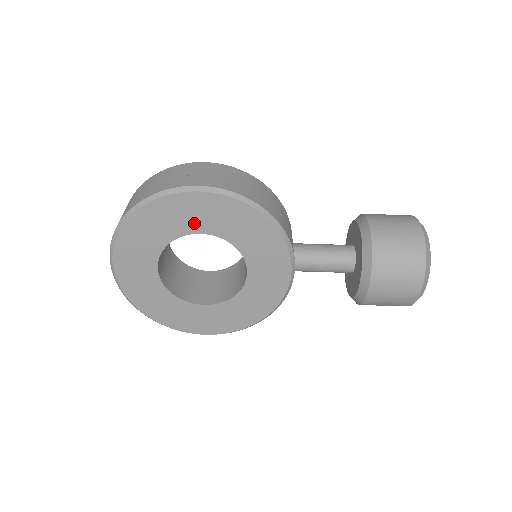
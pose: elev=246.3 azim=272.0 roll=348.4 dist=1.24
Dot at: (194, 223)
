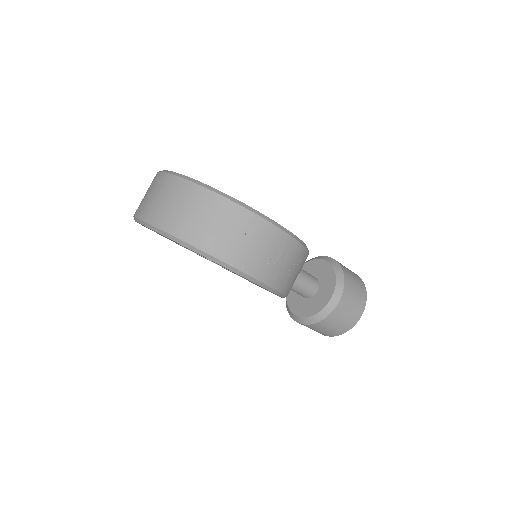
Dot at: occluded
